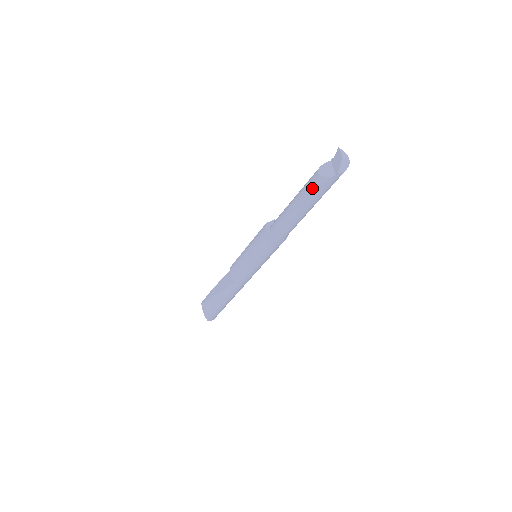
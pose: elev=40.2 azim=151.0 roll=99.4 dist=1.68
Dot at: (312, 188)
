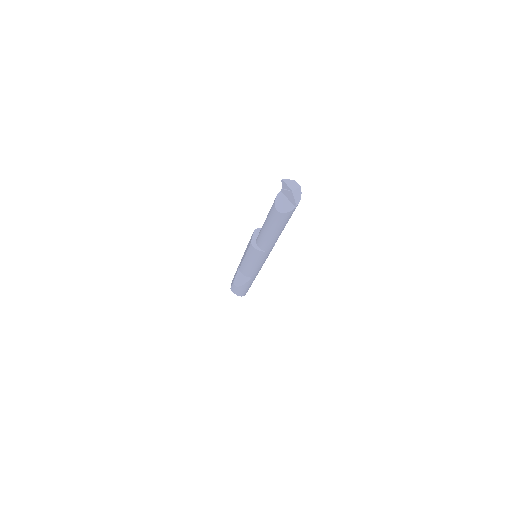
Dot at: (279, 221)
